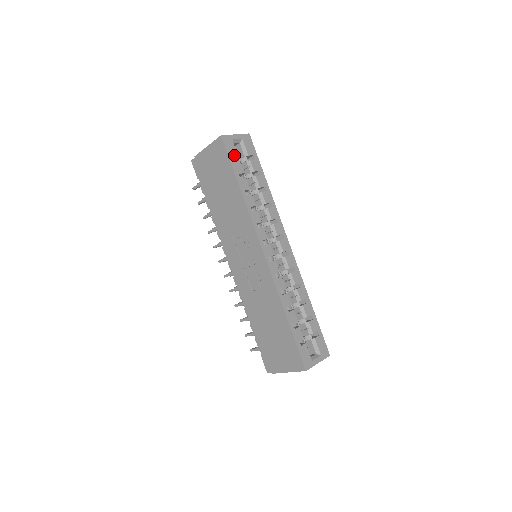
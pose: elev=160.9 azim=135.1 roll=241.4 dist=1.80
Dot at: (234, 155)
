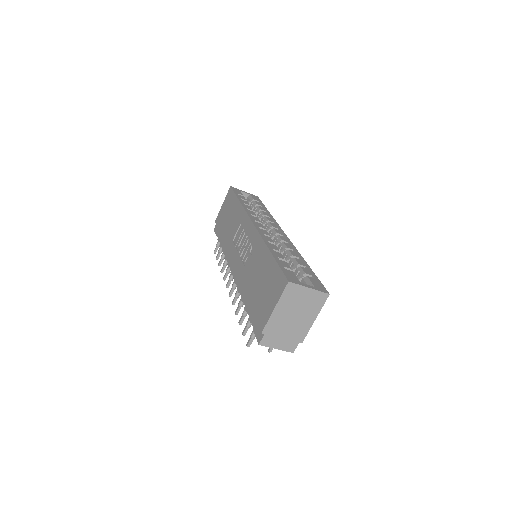
Dot at: (239, 194)
